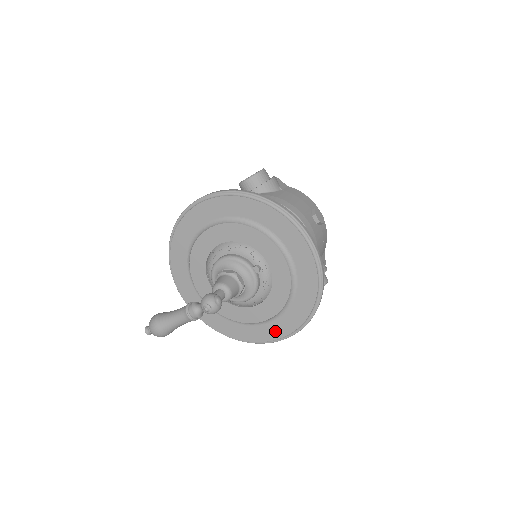
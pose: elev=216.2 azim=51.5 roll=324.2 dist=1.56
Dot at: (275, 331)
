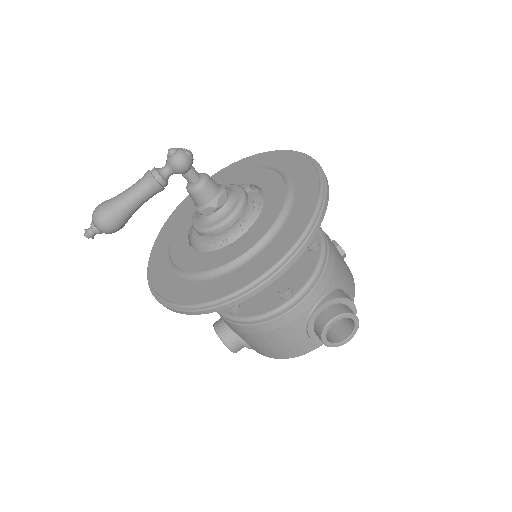
Dot at: (261, 264)
